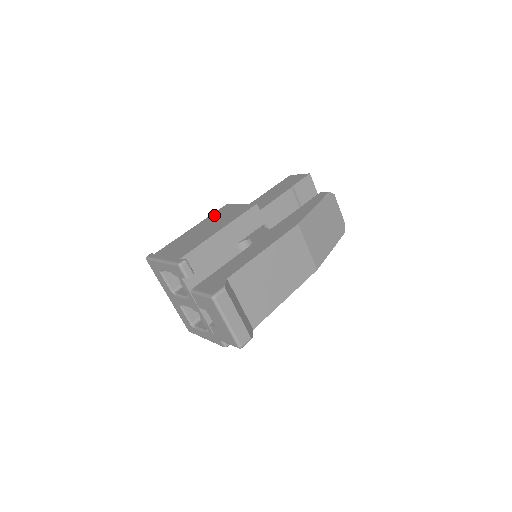
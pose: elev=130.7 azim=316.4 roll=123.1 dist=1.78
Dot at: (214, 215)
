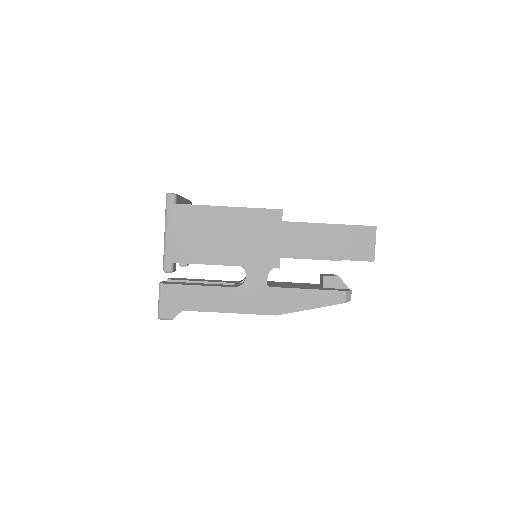
Dot at: (255, 217)
